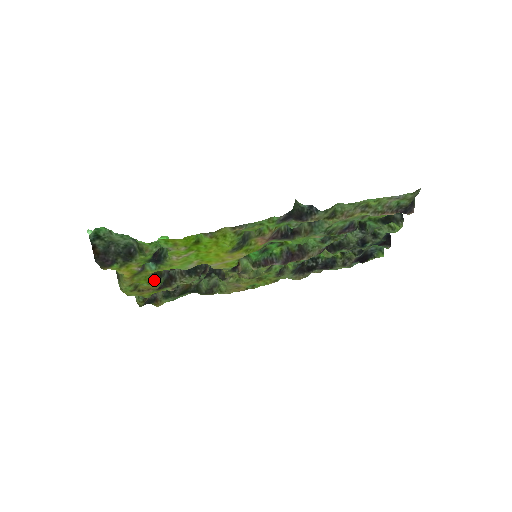
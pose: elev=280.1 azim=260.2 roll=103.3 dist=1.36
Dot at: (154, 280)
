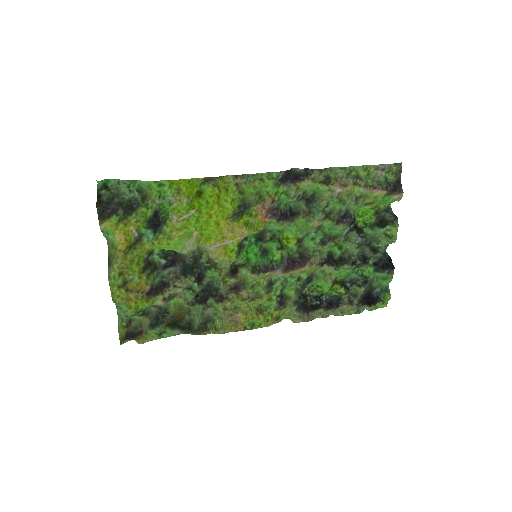
Dot at: (147, 272)
